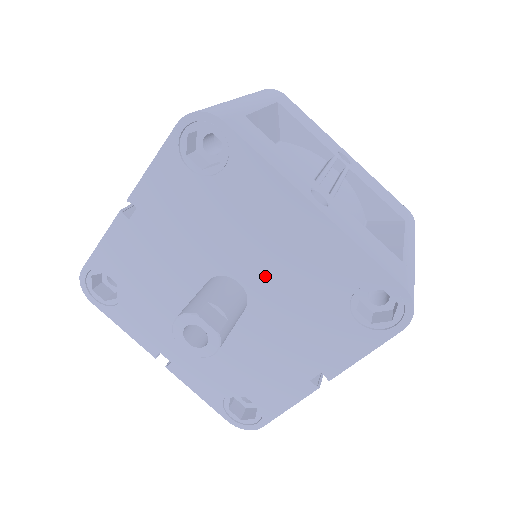
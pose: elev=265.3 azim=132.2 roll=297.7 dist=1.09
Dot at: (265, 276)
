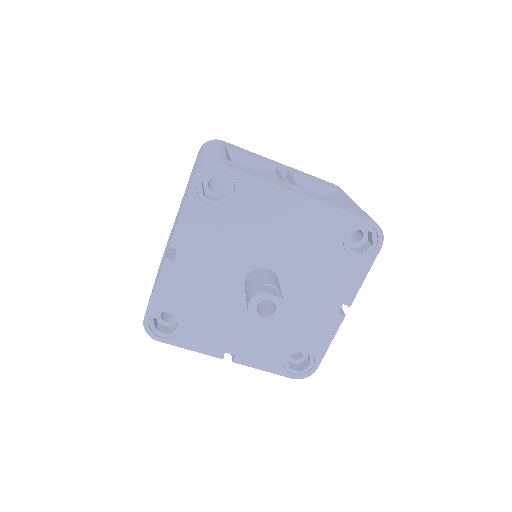
Dot at: (284, 255)
